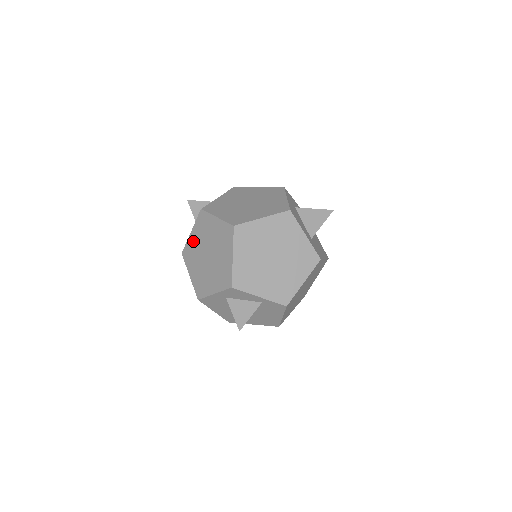
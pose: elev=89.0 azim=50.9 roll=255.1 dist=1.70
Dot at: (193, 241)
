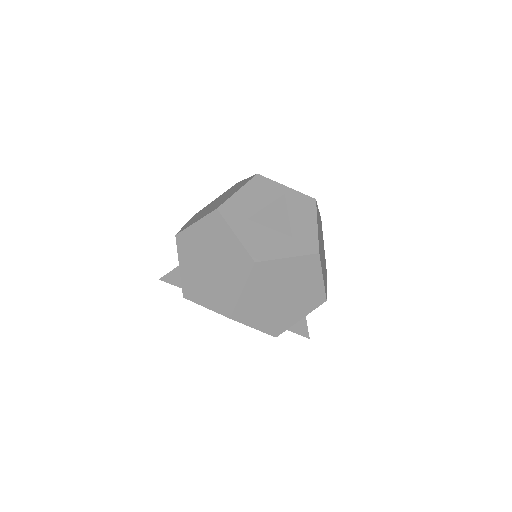
Dot at: occluded
